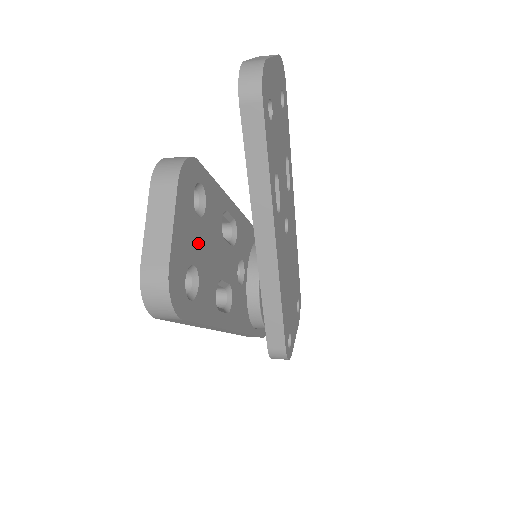
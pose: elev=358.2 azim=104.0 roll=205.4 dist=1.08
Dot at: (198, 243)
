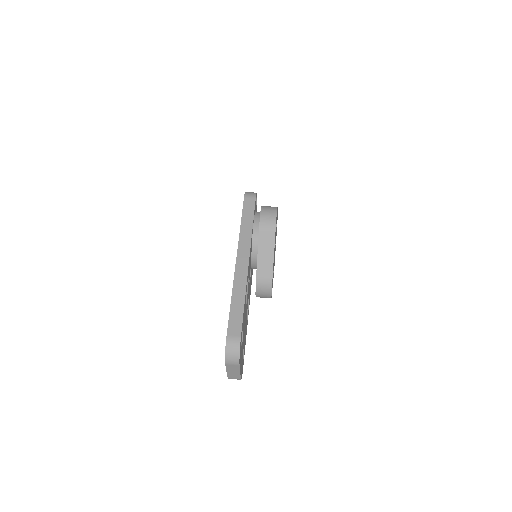
Dot at: (243, 343)
